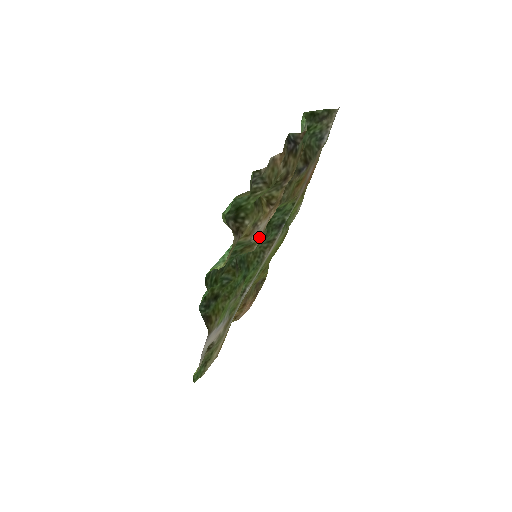
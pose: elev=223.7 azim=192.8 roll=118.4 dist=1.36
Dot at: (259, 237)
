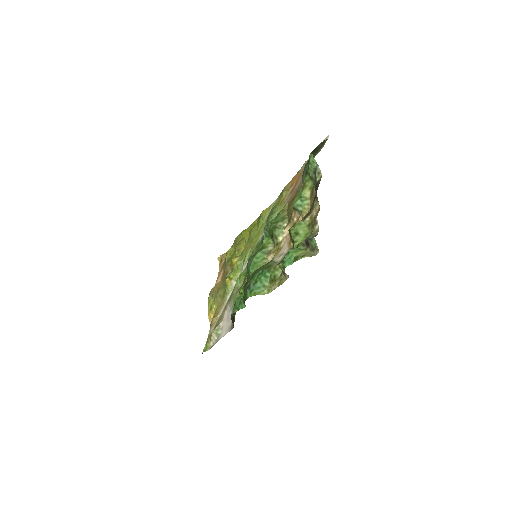
Dot at: (277, 254)
